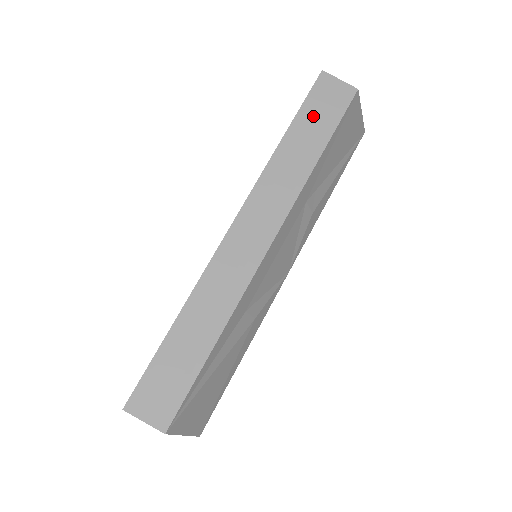
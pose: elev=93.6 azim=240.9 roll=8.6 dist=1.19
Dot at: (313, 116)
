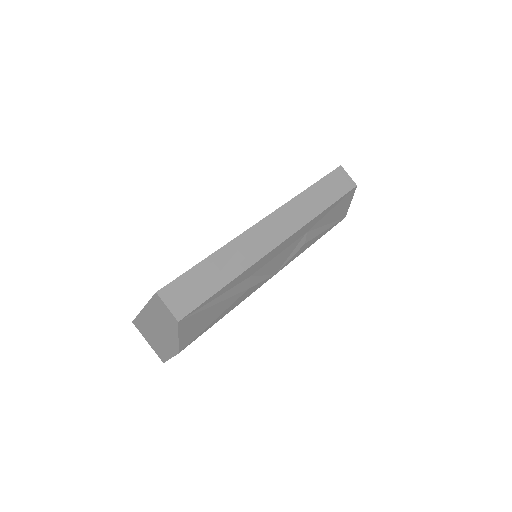
Dot at: (329, 186)
